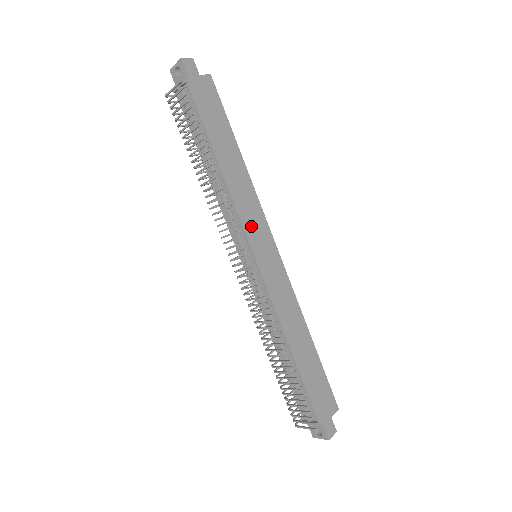
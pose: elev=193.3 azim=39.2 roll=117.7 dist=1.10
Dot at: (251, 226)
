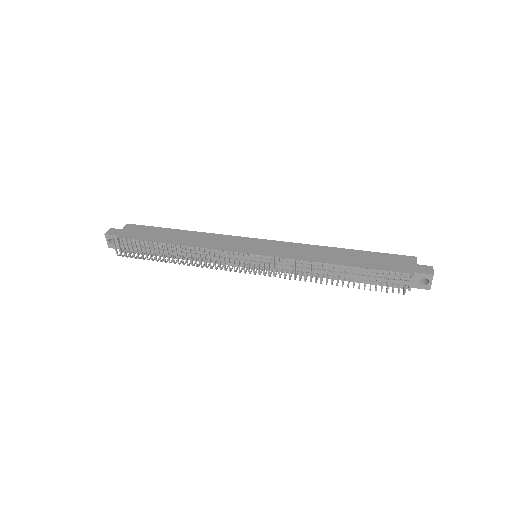
Dot at: (231, 246)
